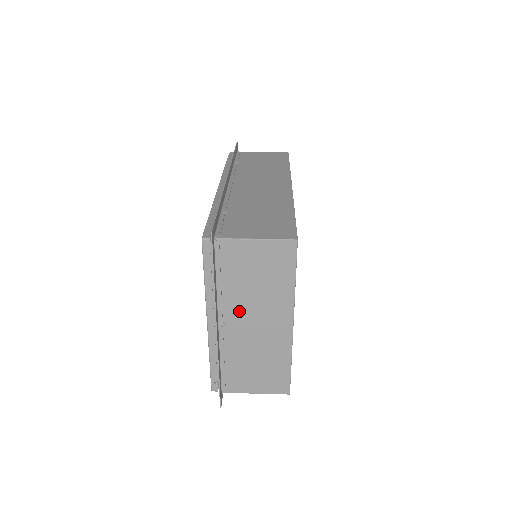
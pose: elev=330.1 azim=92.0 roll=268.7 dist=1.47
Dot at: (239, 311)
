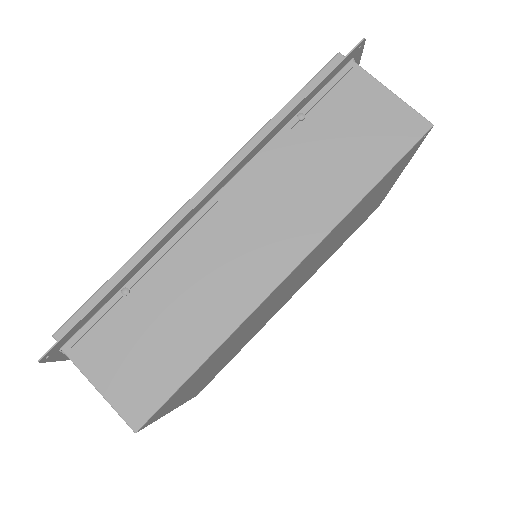
Dot at: occluded
